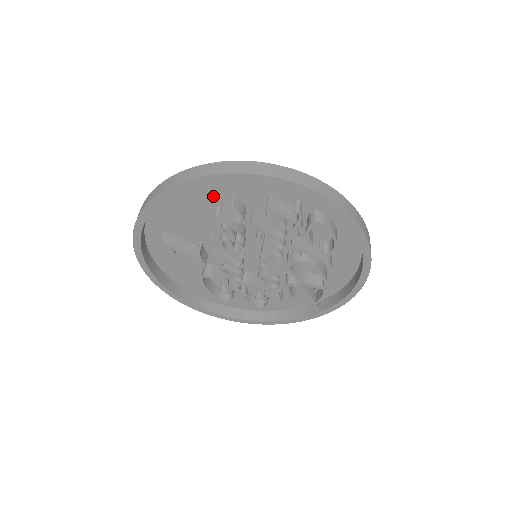
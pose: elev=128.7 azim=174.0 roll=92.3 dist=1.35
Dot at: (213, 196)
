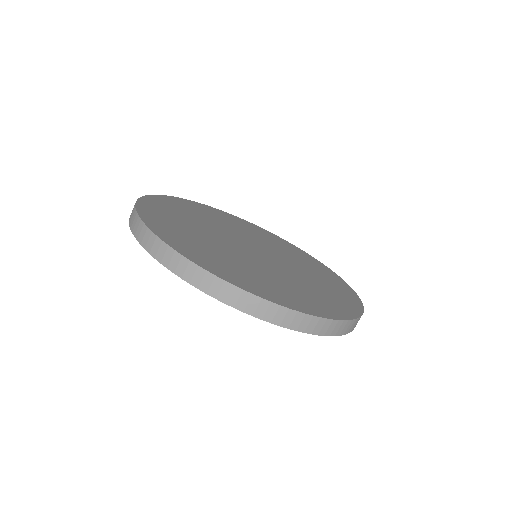
Dot at: (232, 270)
